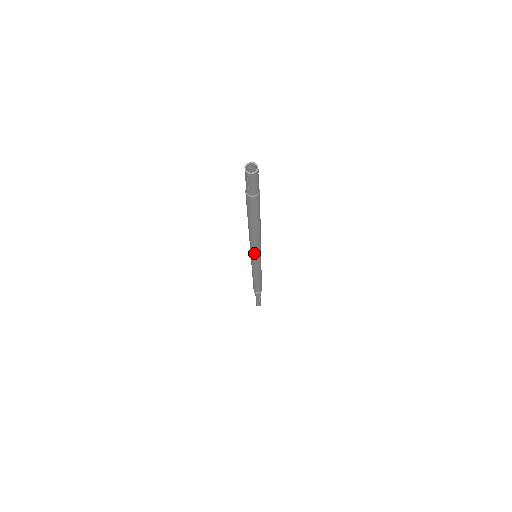
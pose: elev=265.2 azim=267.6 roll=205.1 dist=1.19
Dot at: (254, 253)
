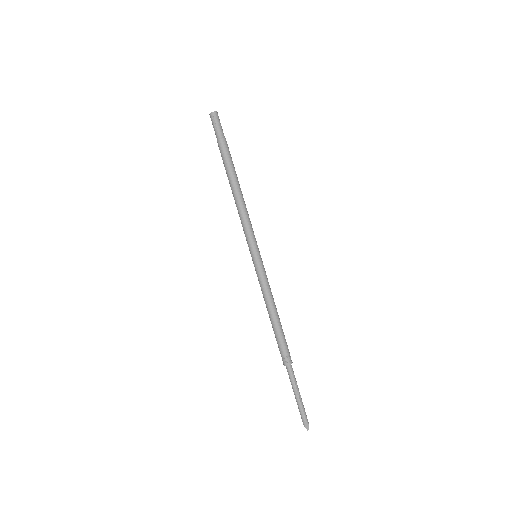
Dot at: (249, 238)
